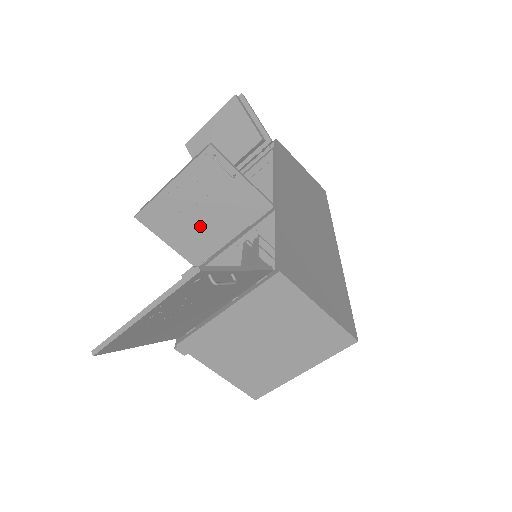
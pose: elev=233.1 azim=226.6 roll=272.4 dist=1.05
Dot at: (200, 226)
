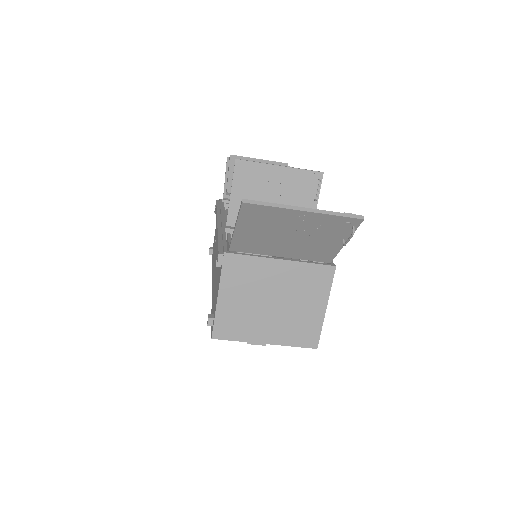
Dot at: occluded
